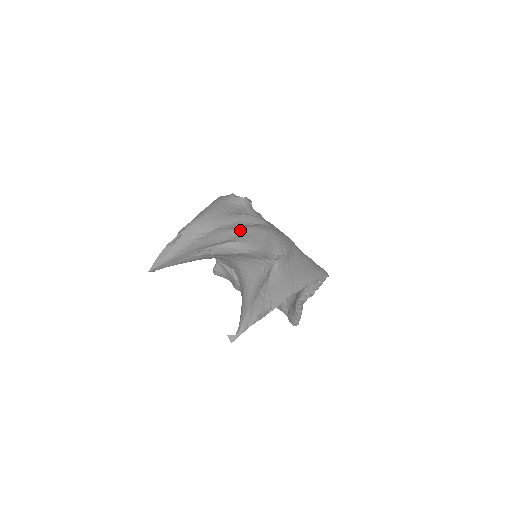
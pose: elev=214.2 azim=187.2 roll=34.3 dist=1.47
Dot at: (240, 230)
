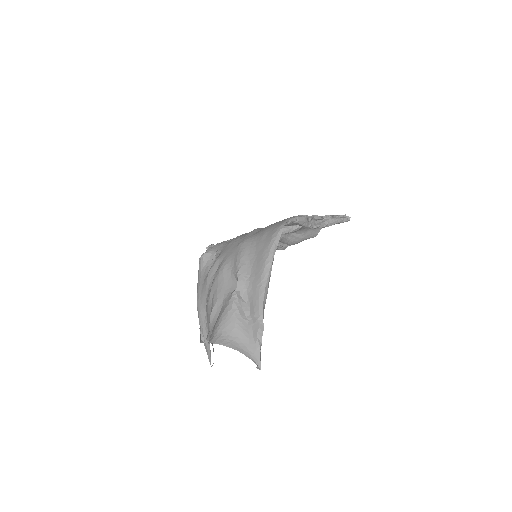
Dot at: (210, 294)
